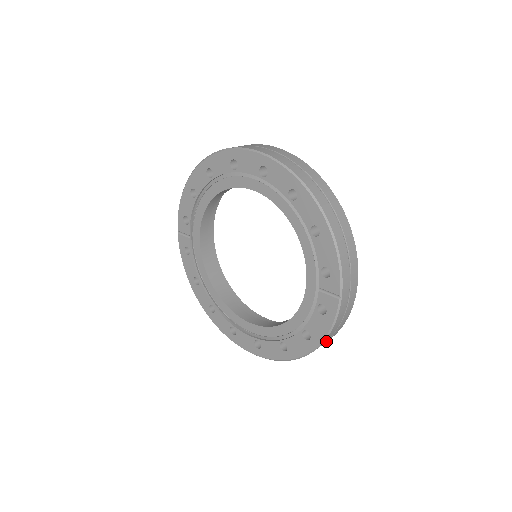
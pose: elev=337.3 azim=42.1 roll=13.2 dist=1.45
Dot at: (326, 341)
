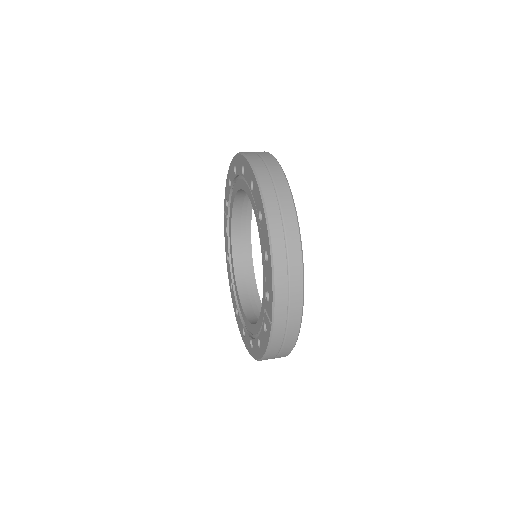
Dot at: (276, 356)
